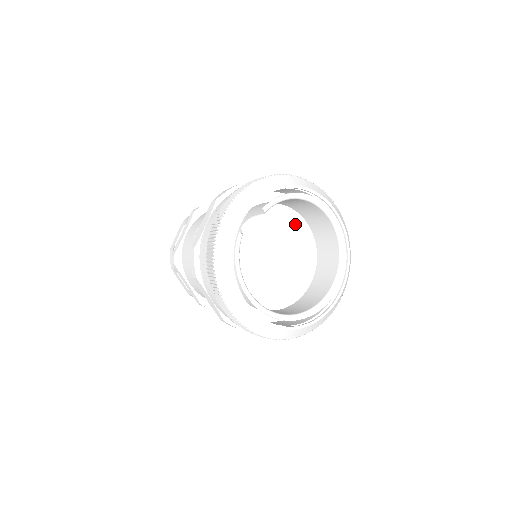
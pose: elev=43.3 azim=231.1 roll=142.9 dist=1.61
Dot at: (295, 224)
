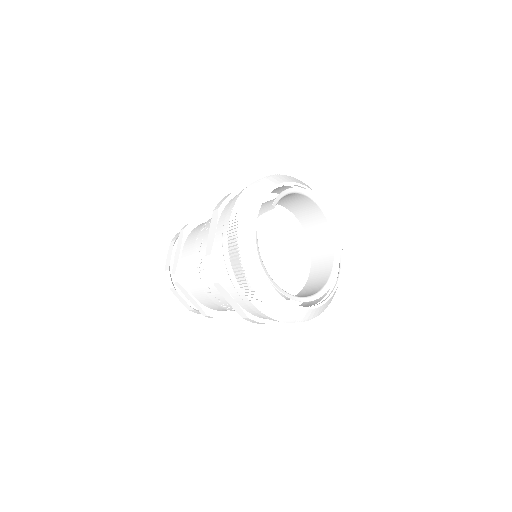
Dot at: (287, 219)
